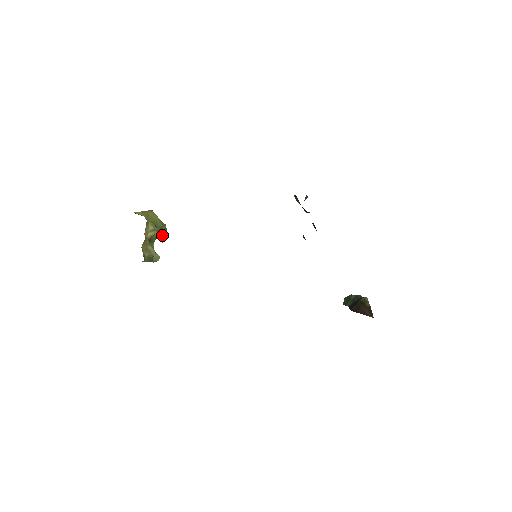
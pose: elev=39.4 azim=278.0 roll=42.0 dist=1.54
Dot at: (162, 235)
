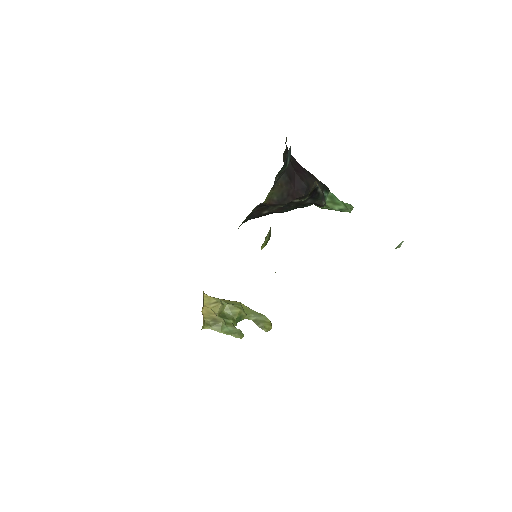
Dot at: (262, 324)
